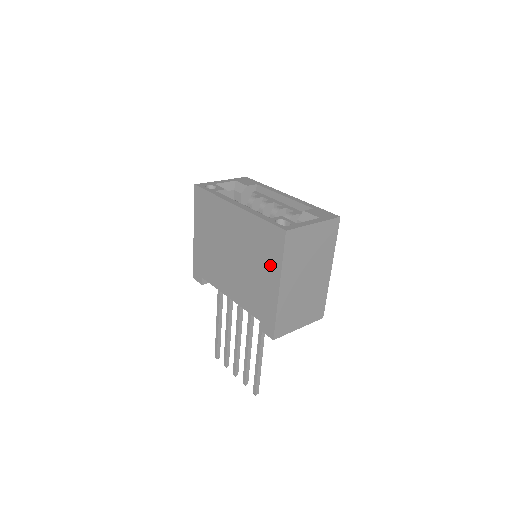
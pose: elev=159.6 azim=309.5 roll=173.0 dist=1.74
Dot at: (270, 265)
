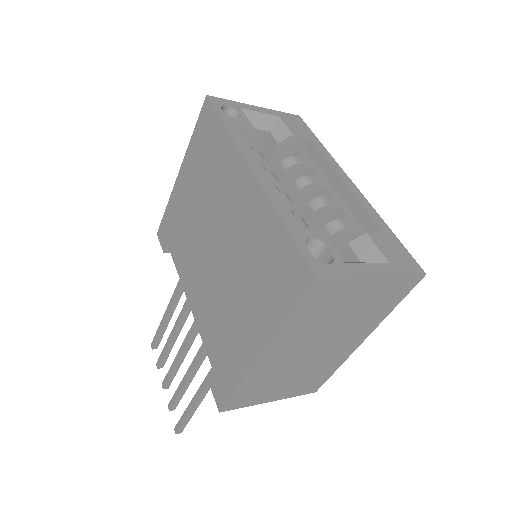
Dot at: (262, 308)
